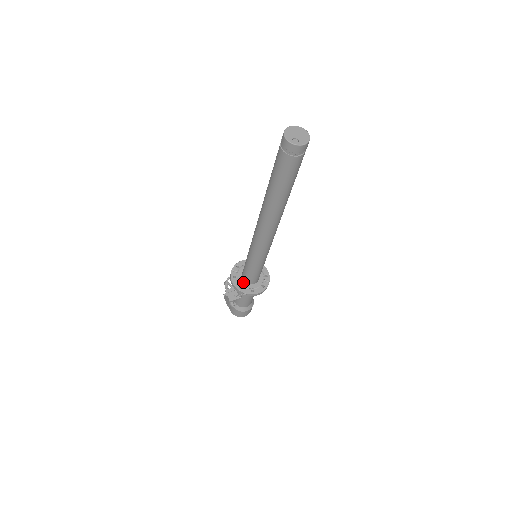
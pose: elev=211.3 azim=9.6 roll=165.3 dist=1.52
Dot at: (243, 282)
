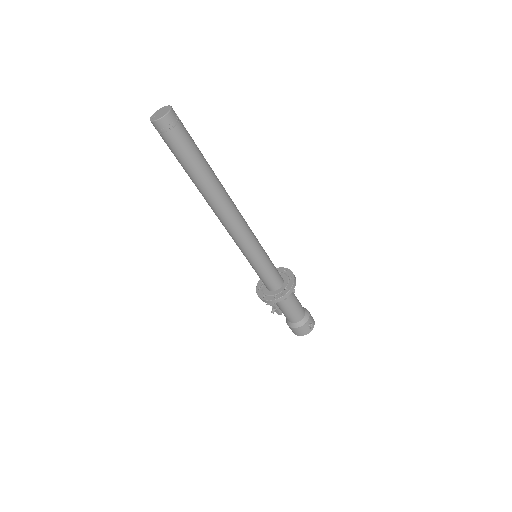
Dot at: occluded
